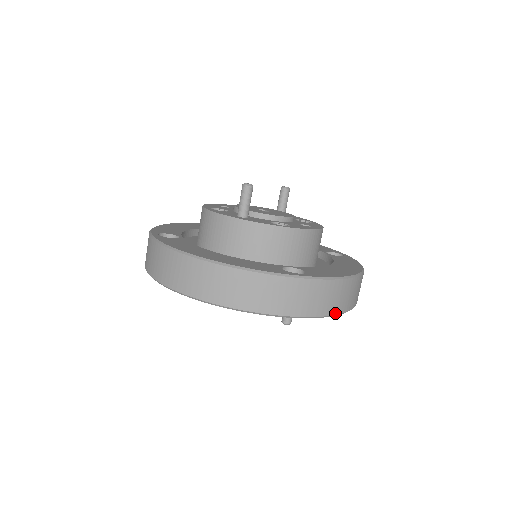
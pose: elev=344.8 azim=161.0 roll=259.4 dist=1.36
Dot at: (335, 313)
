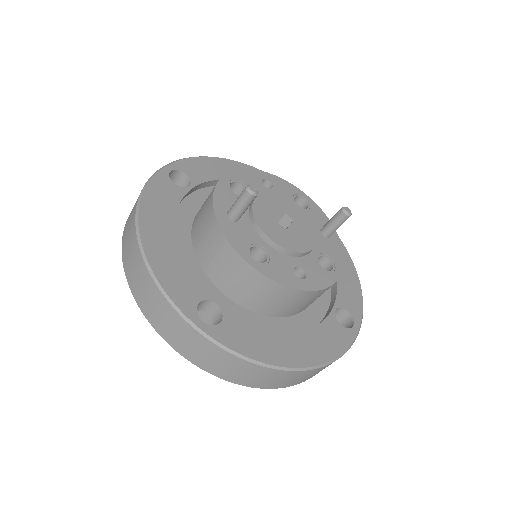
Dot at: (230, 380)
